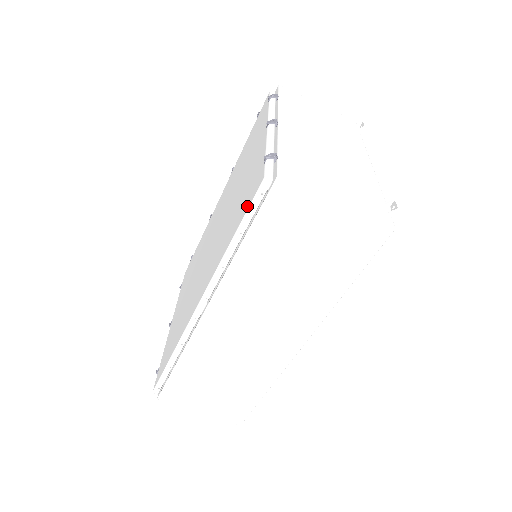
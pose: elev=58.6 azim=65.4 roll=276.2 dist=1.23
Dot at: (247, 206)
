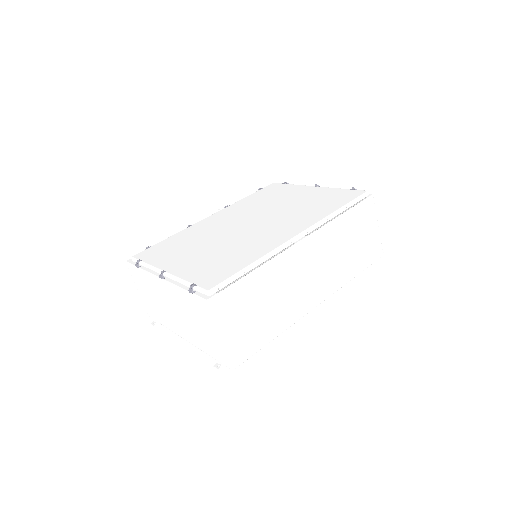
Dot at: (351, 198)
